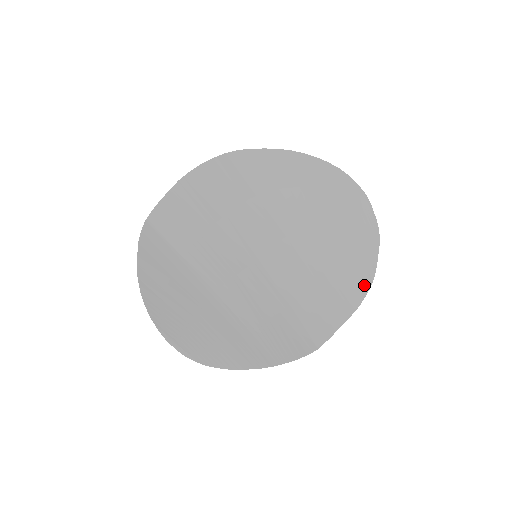
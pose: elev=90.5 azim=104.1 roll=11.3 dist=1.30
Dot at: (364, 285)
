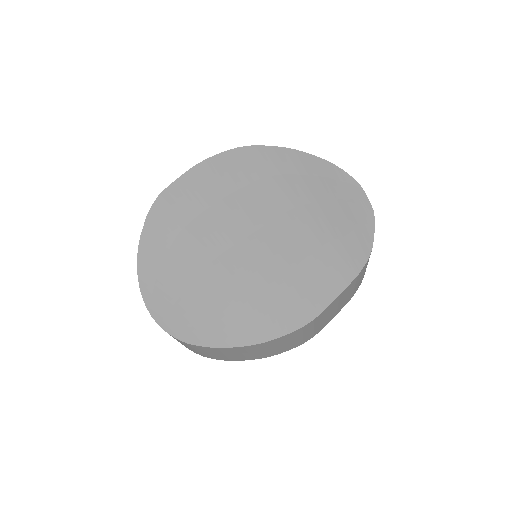
Dot at: (361, 257)
